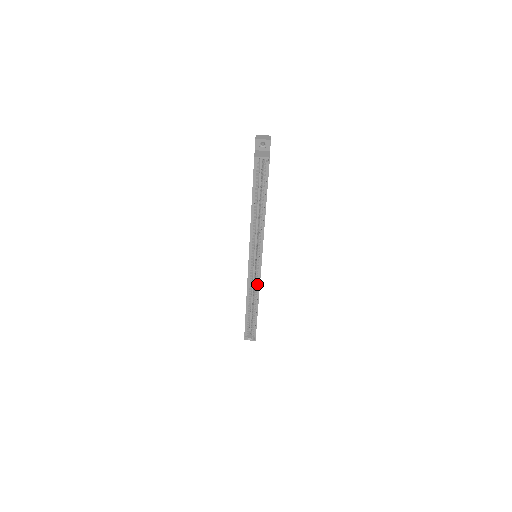
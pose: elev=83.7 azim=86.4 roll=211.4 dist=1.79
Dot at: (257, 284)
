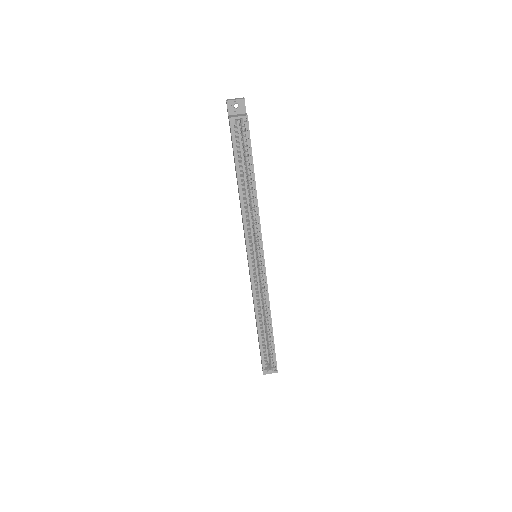
Dot at: (264, 291)
